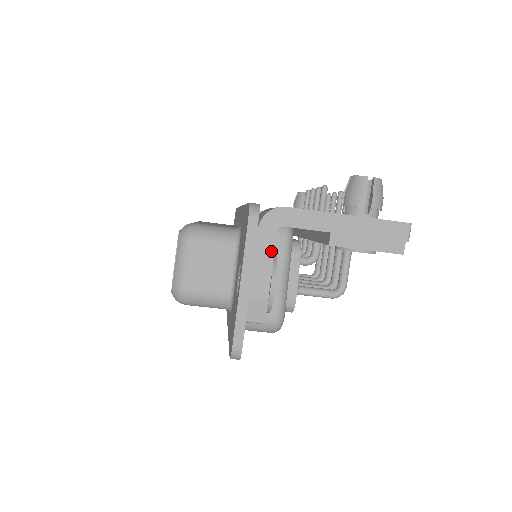
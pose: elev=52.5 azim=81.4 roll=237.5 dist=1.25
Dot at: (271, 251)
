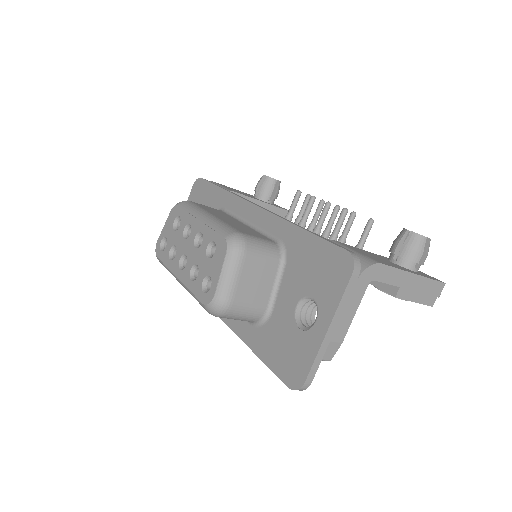
Dot at: (359, 301)
